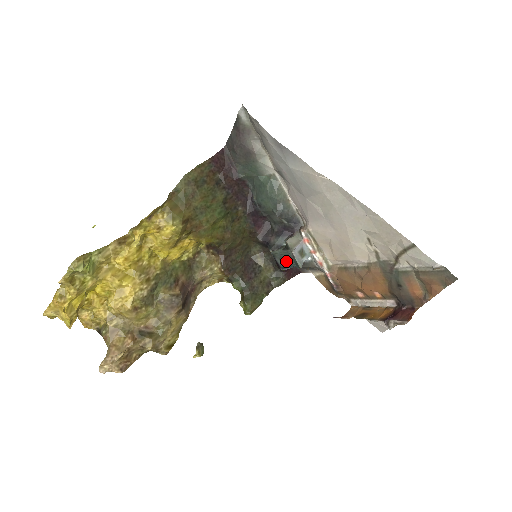
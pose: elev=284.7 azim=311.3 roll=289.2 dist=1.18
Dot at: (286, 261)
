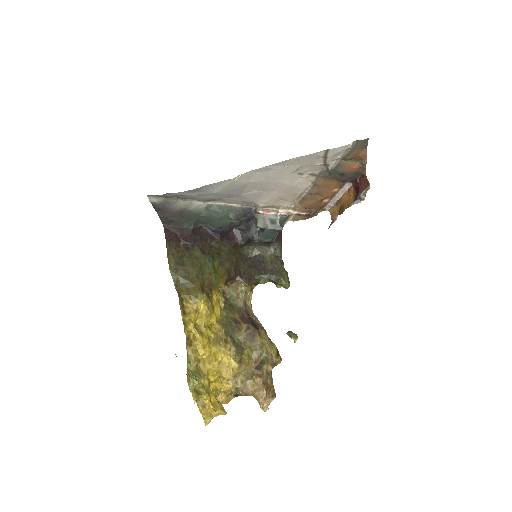
Dot at: (270, 236)
